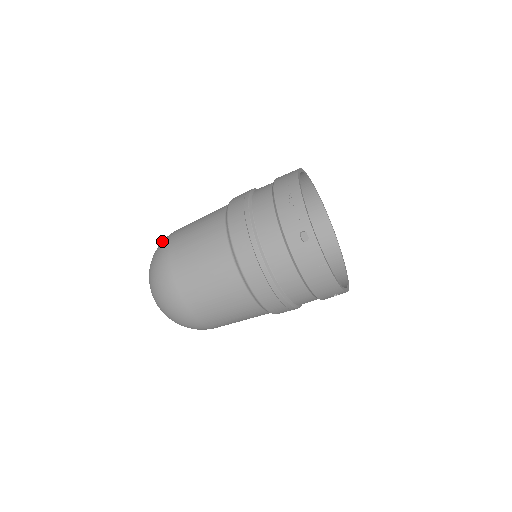
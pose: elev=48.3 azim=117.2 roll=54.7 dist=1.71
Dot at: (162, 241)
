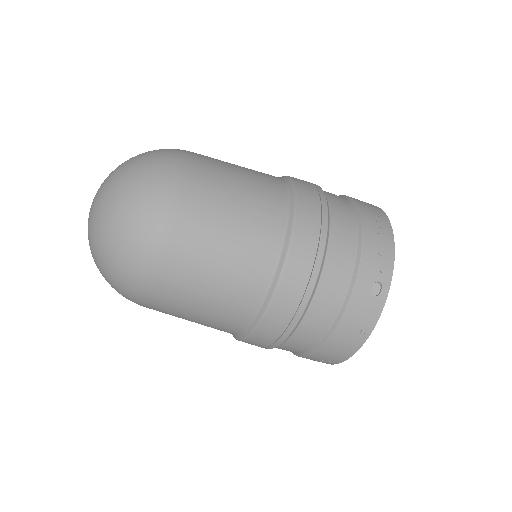
Dot at: (167, 149)
